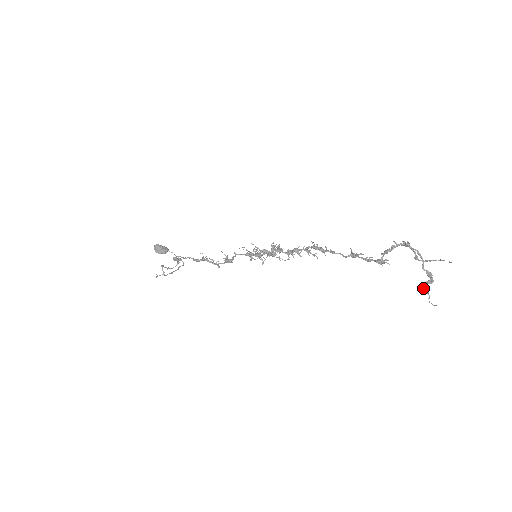
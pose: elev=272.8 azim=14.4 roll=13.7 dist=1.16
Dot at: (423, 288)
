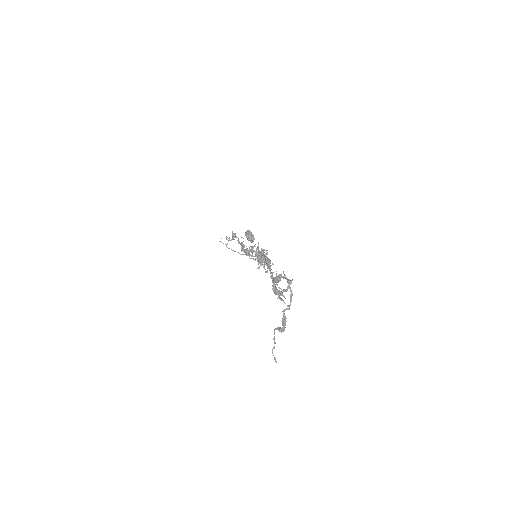
Dot at: (274, 331)
